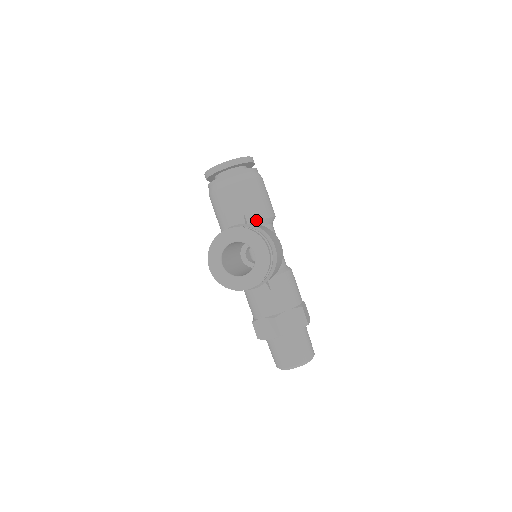
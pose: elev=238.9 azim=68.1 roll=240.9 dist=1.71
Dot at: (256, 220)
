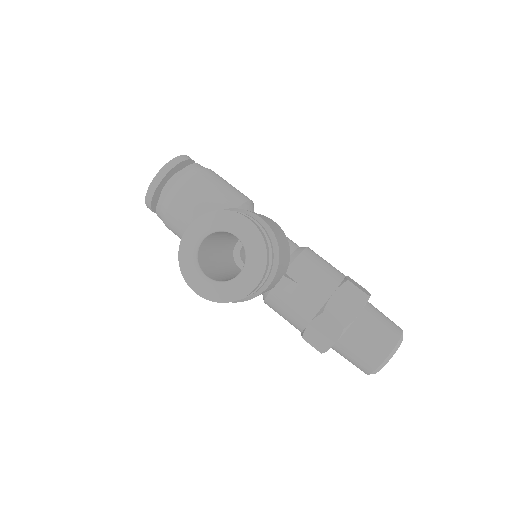
Dot at: occluded
